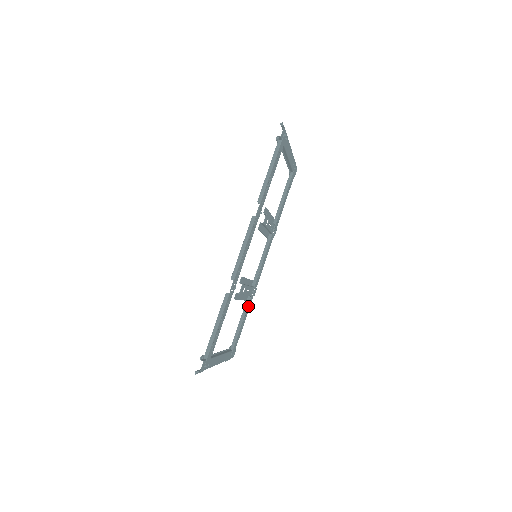
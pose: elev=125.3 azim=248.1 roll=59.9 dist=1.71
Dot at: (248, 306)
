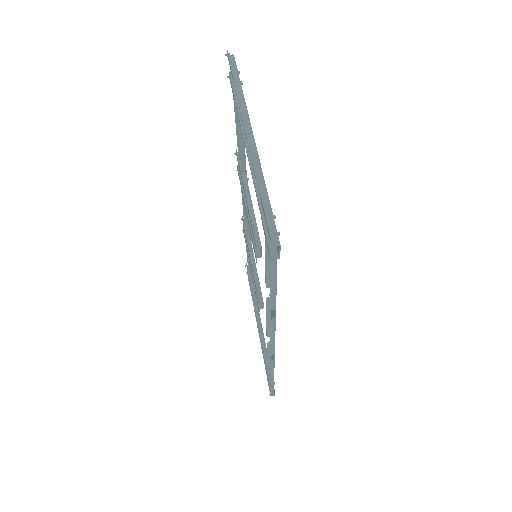
Dot at: occluded
